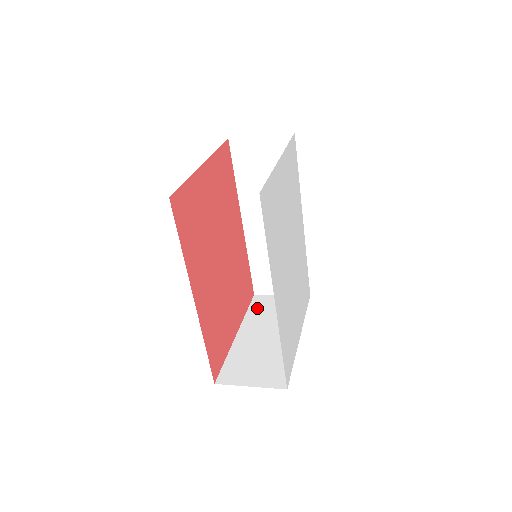
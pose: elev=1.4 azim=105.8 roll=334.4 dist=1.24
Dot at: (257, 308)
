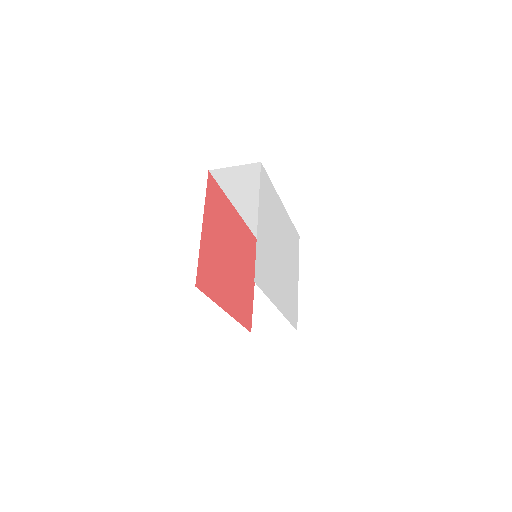
Dot at: occluded
